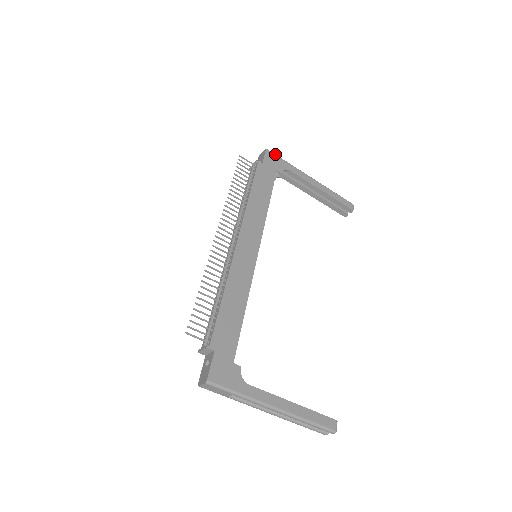
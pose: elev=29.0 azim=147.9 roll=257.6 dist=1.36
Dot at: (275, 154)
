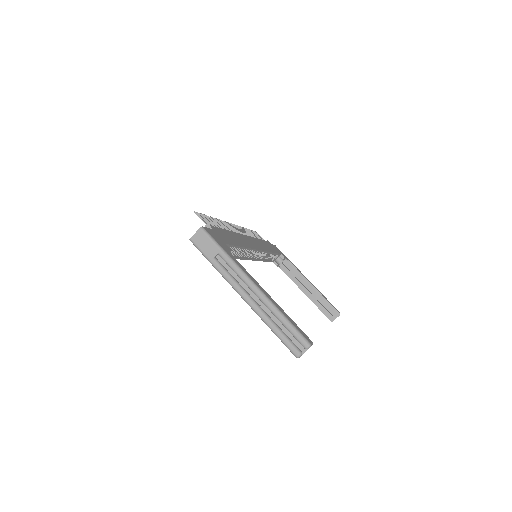
Dot at: occluded
